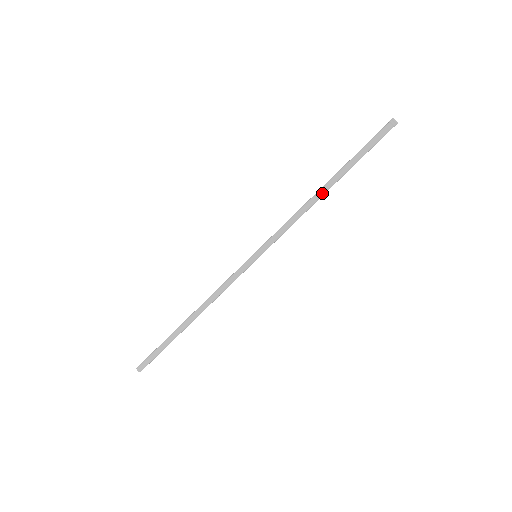
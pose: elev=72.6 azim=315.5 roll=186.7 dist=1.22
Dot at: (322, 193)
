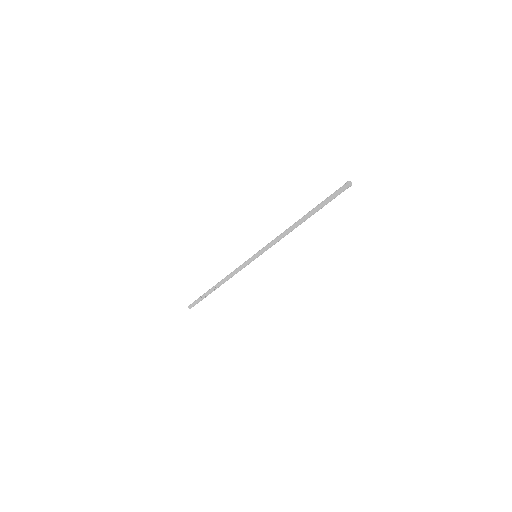
Dot at: (297, 224)
